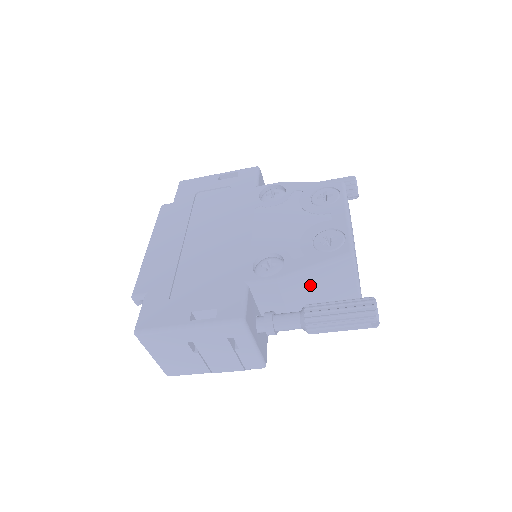
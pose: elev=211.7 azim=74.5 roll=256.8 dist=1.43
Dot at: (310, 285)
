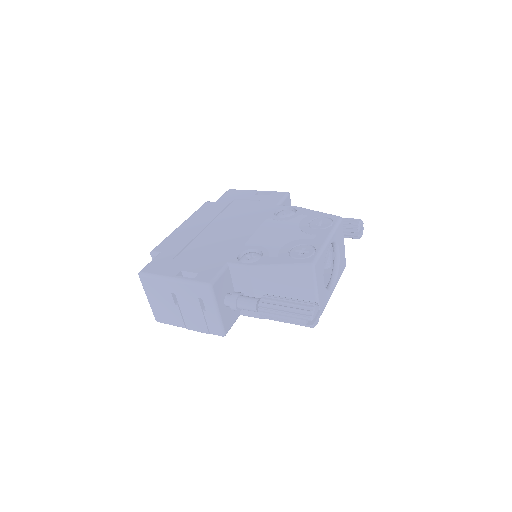
Dot at: (275, 281)
